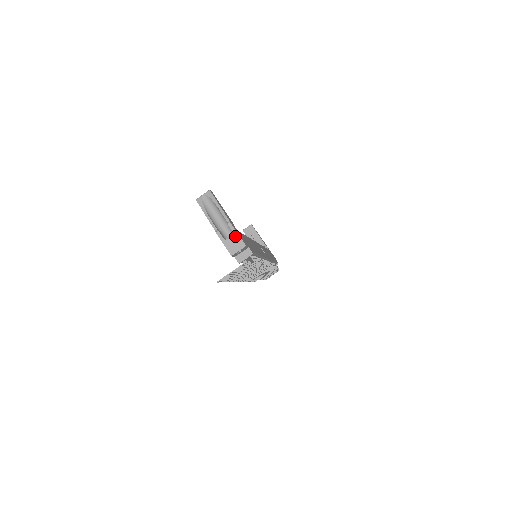
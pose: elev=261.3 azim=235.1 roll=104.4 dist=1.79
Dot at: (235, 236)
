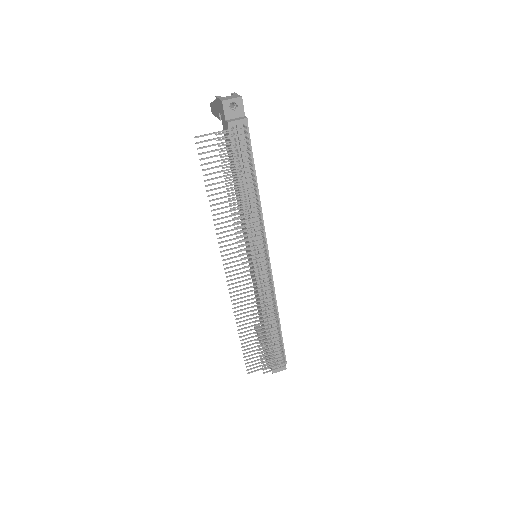
Dot at: (234, 95)
